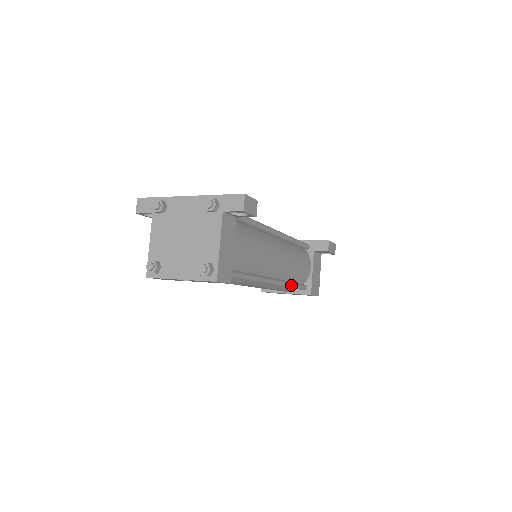
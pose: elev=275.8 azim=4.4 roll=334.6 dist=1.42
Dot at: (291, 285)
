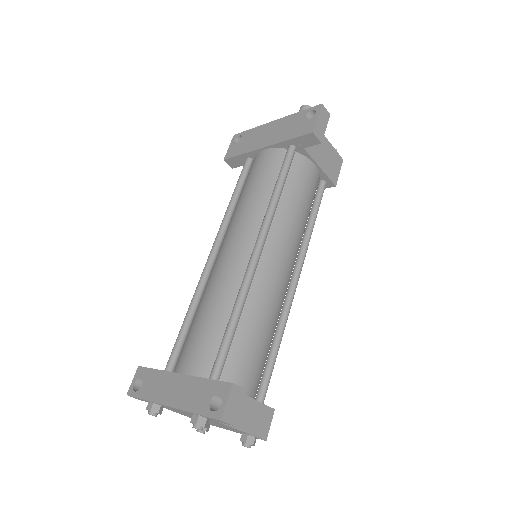
Dot at: (311, 232)
